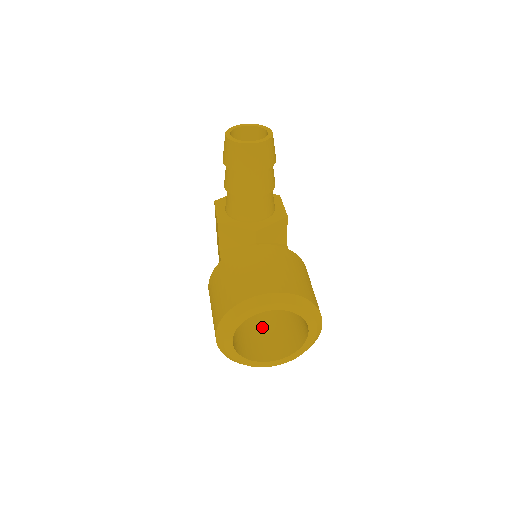
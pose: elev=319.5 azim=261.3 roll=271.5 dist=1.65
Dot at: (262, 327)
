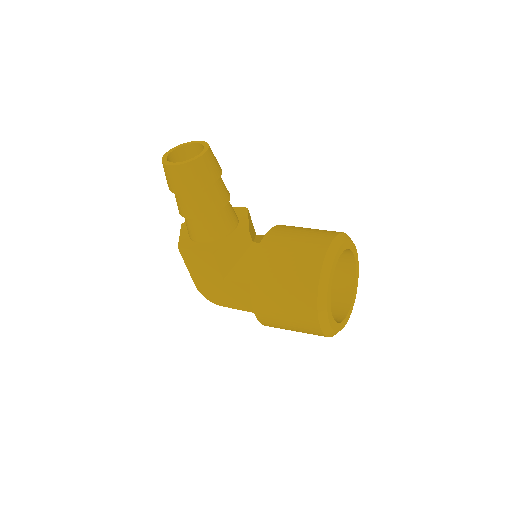
Dot at: occluded
